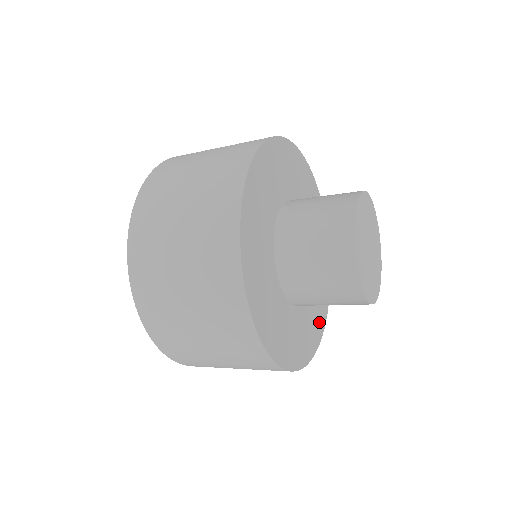
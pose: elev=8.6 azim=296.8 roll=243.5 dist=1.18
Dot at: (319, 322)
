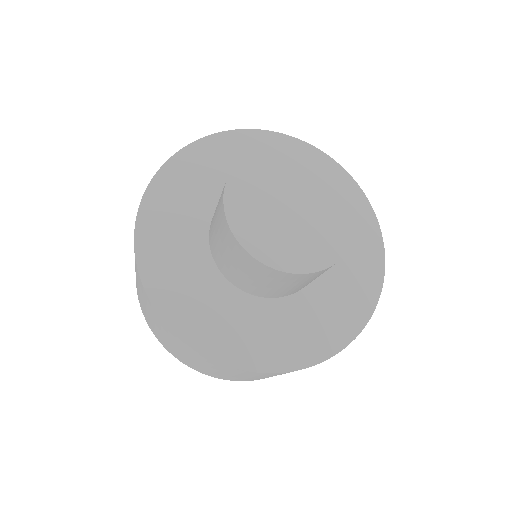
Dot at: (345, 319)
